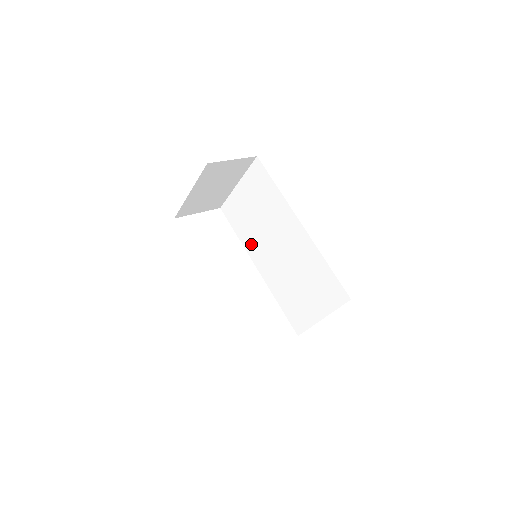
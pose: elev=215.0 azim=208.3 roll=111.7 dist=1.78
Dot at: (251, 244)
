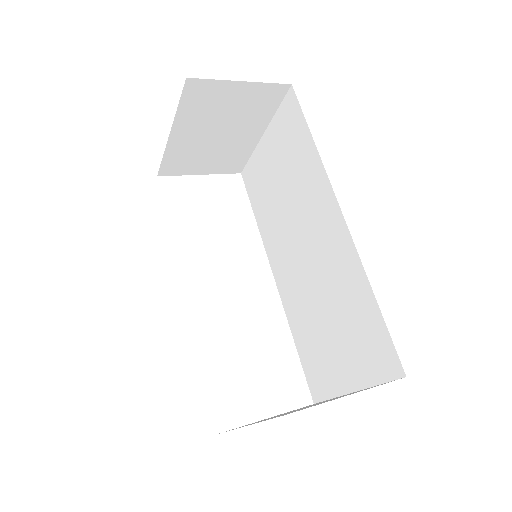
Dot at: (270, 236)
